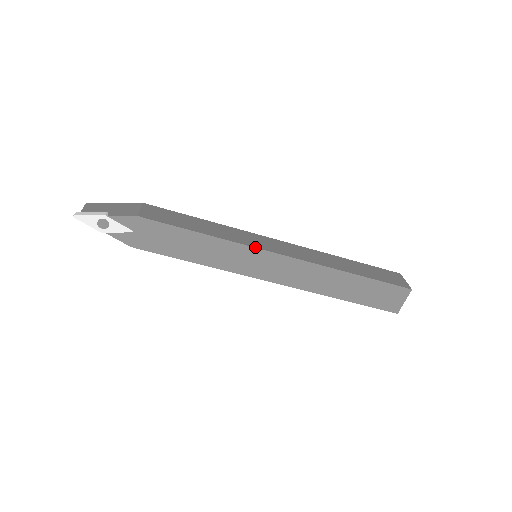
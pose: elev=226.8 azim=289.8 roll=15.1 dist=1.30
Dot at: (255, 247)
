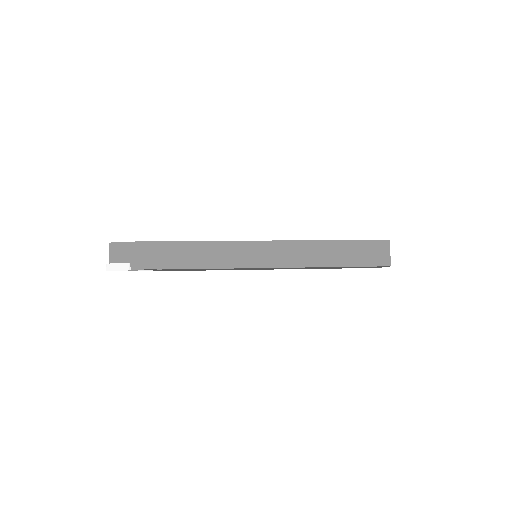
Dot at: (252, 268)
